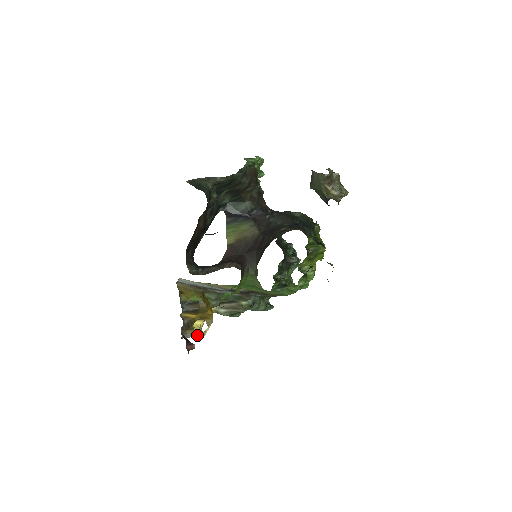
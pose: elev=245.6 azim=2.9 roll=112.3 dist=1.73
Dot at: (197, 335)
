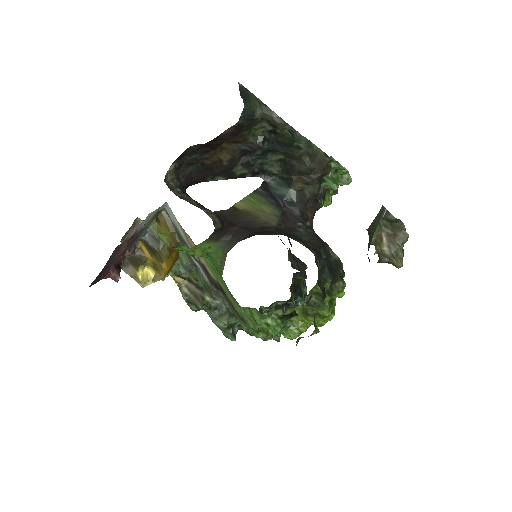
Dot at: (137, 280)
